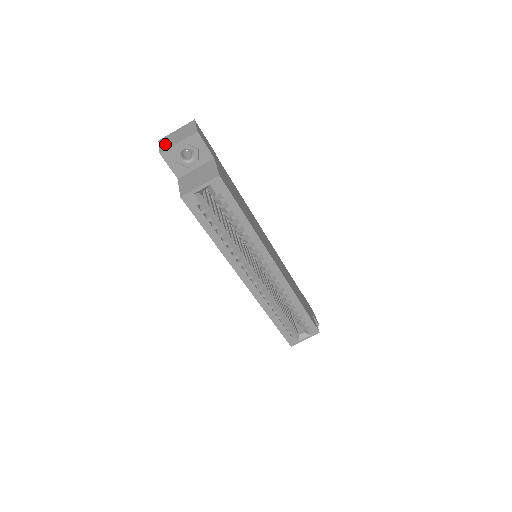
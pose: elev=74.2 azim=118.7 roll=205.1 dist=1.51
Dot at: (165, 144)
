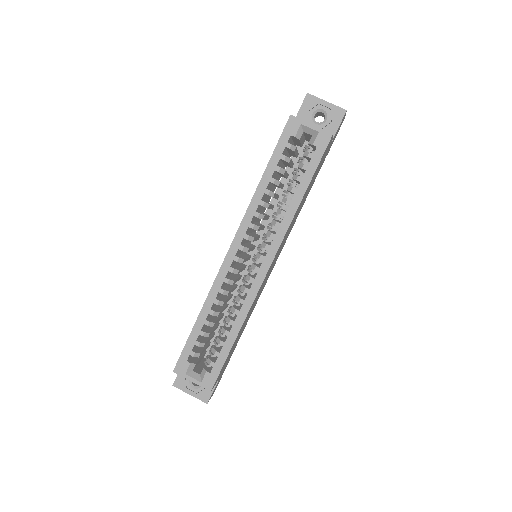
Dot at: occluded
